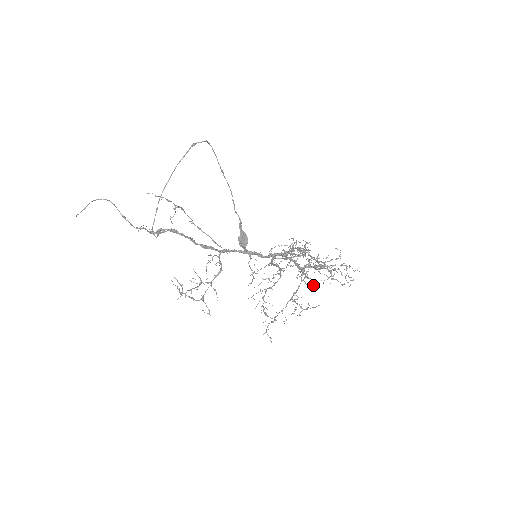
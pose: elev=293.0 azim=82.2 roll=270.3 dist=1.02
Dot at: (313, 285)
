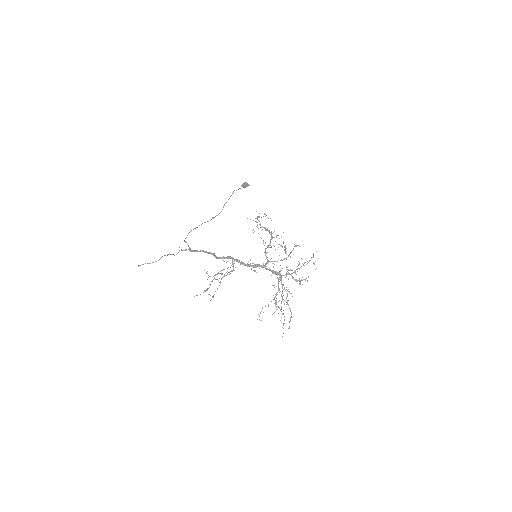
Dot at: (287, 296)
